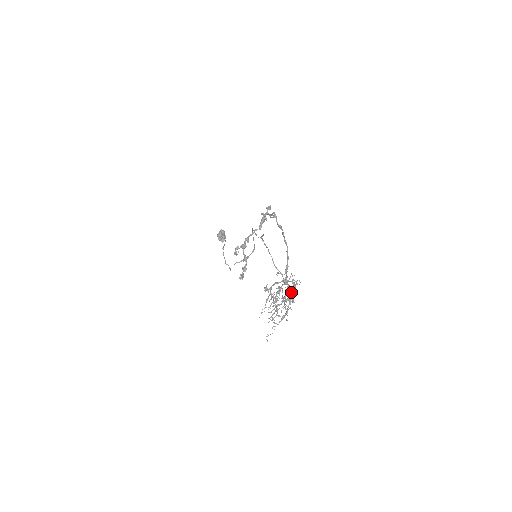
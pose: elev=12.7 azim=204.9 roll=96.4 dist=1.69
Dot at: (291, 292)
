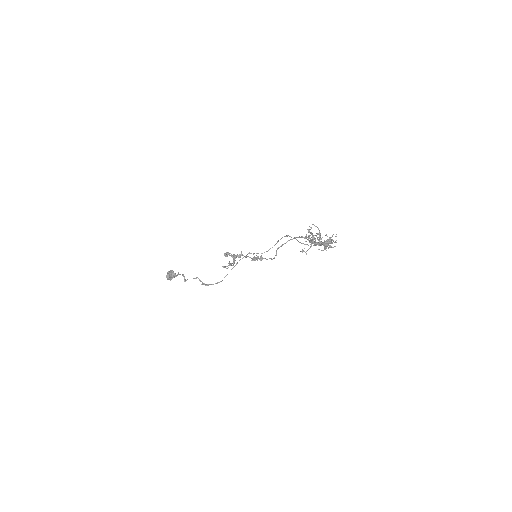
Dot at: occluded
